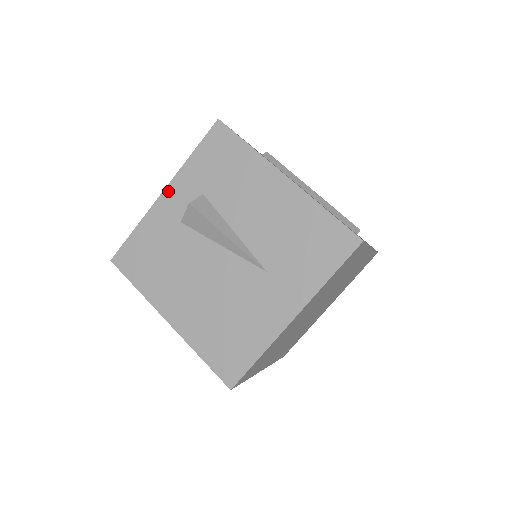
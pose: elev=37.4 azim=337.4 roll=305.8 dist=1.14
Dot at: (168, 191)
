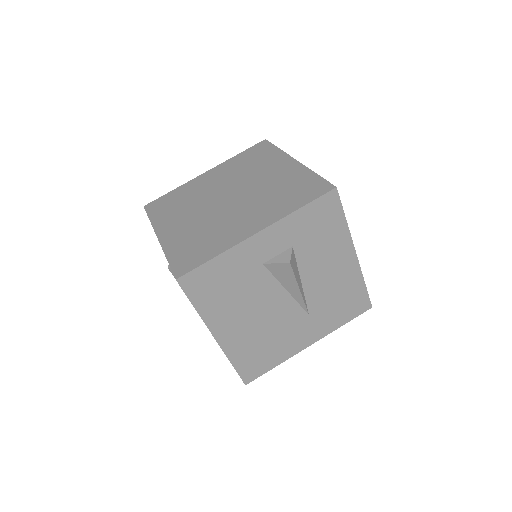
Dot at: (264, 233)
